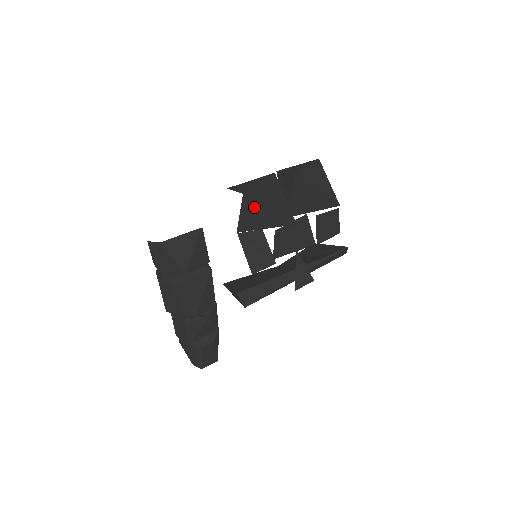
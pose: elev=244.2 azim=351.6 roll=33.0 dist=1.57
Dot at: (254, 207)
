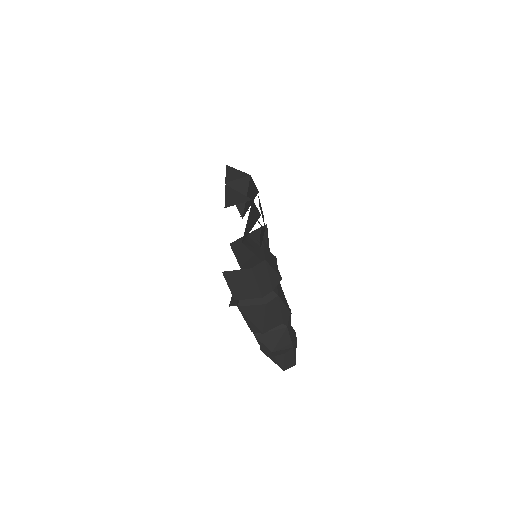
Dot at: (252, 210)
